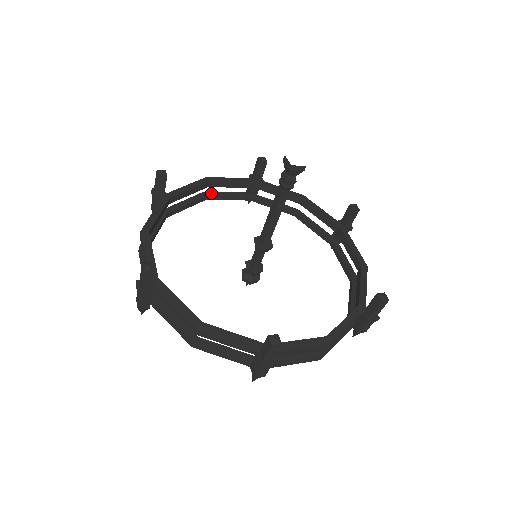
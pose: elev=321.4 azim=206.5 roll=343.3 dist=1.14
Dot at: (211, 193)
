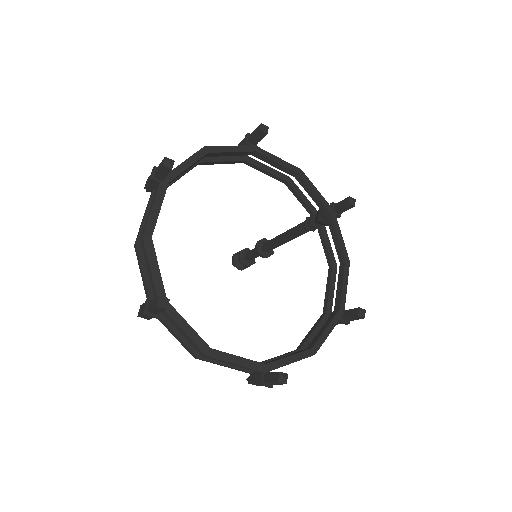
Dot at: occluded
